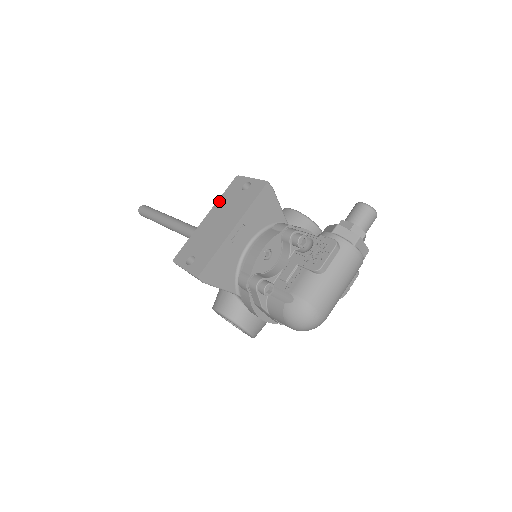
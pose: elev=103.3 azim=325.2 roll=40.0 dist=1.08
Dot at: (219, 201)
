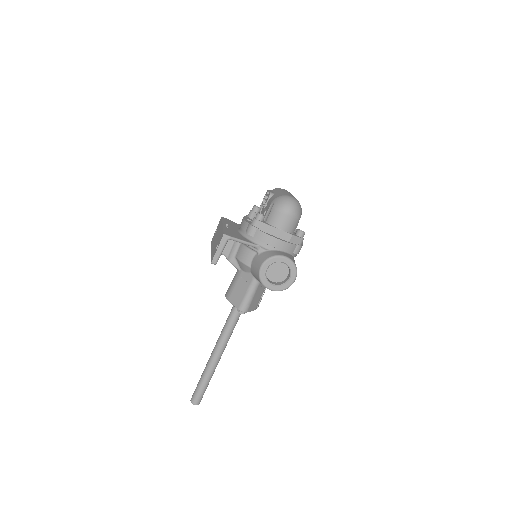
Dot at: (211, 247)
